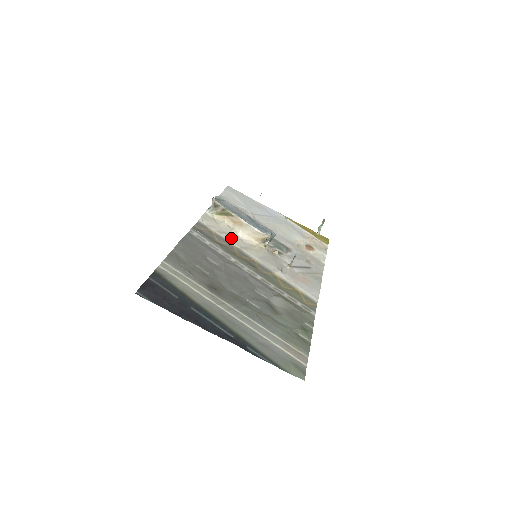
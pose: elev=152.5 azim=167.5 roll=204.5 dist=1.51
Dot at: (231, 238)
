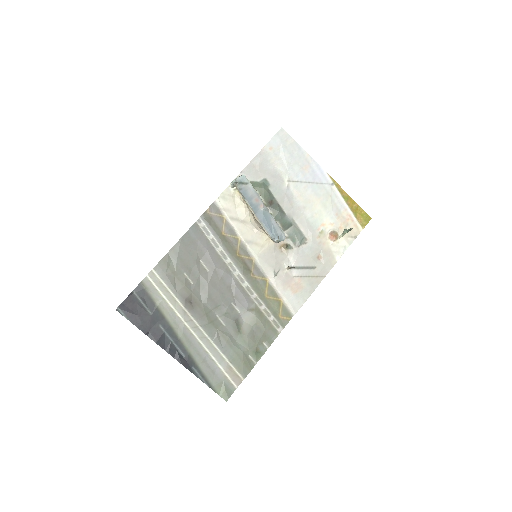
Dot at: (241, 227)
